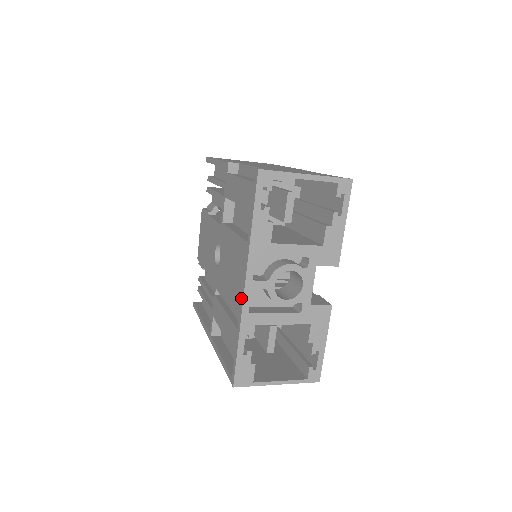
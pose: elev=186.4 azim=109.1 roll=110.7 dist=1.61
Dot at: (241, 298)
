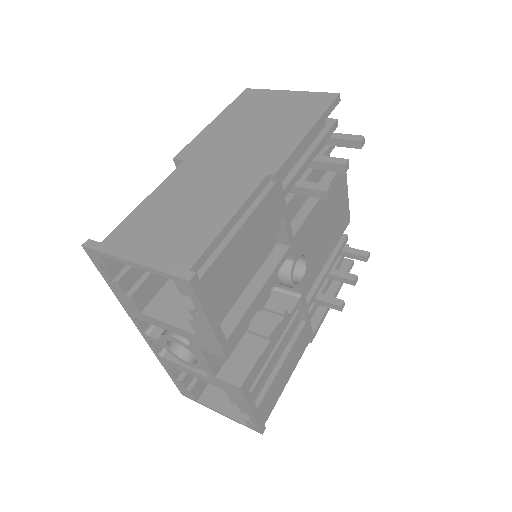
Dot at: occluded
